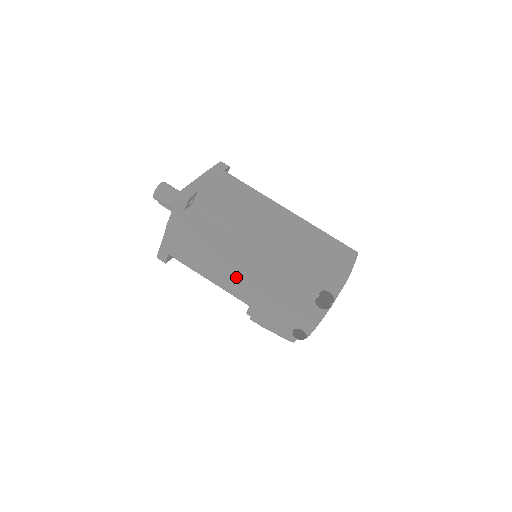
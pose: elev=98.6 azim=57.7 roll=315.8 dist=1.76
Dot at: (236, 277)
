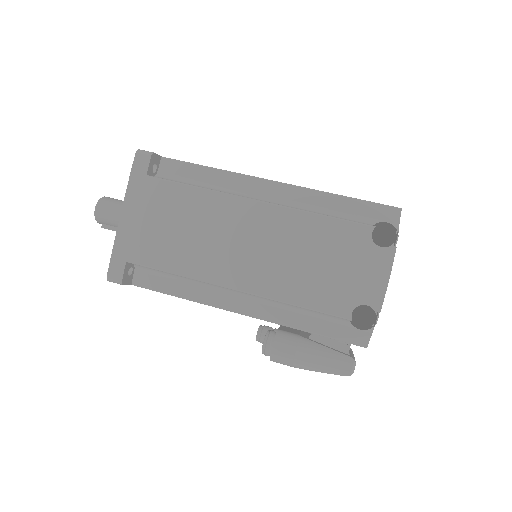
Dot at: (240, 252)
